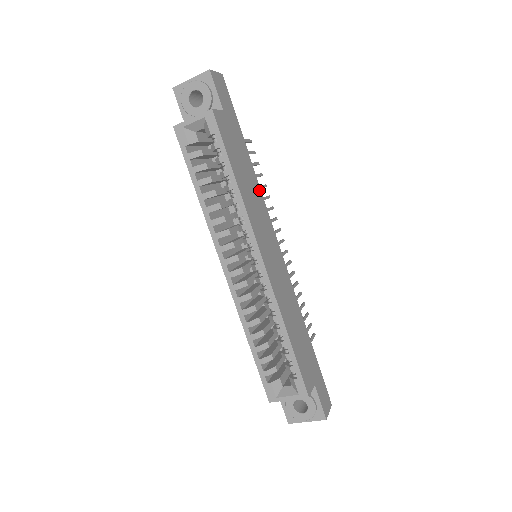
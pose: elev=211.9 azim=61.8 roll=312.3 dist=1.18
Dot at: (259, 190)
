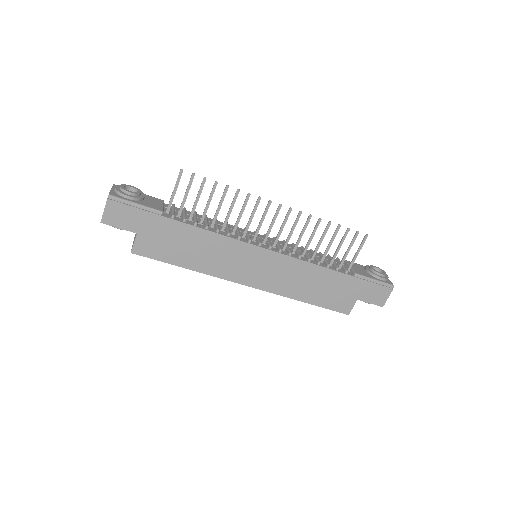
Dot at: (214, 236)
